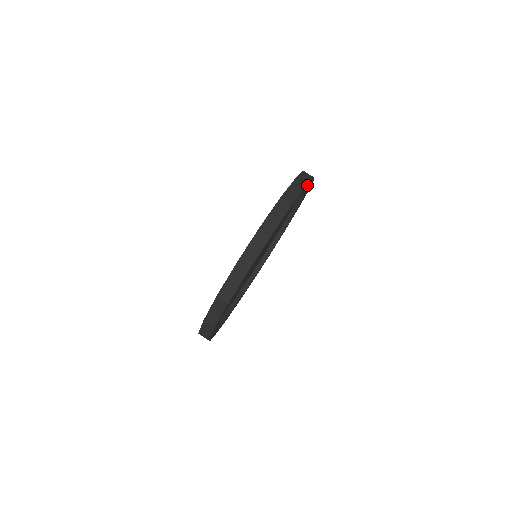
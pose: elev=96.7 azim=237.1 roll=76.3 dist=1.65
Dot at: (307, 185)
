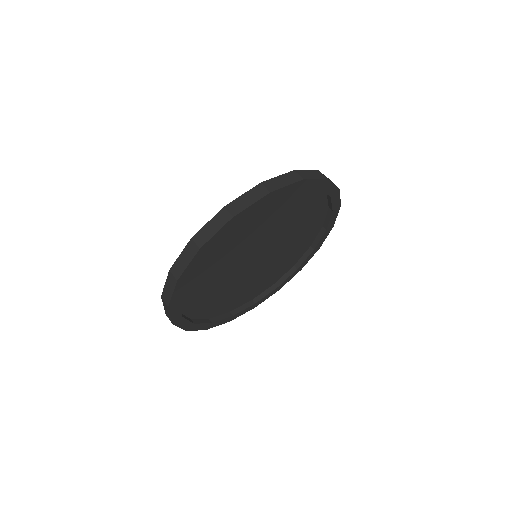
Dot at: (334, 217)
